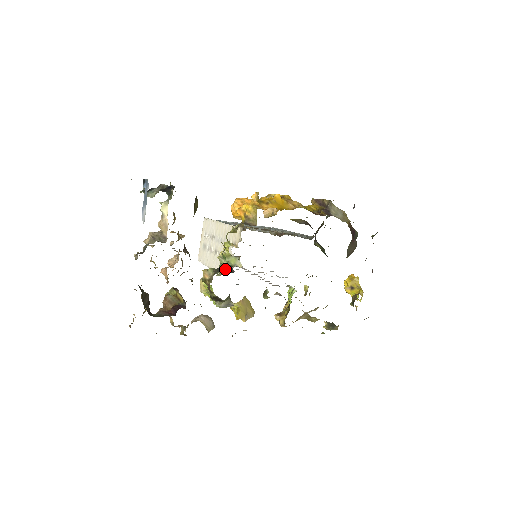
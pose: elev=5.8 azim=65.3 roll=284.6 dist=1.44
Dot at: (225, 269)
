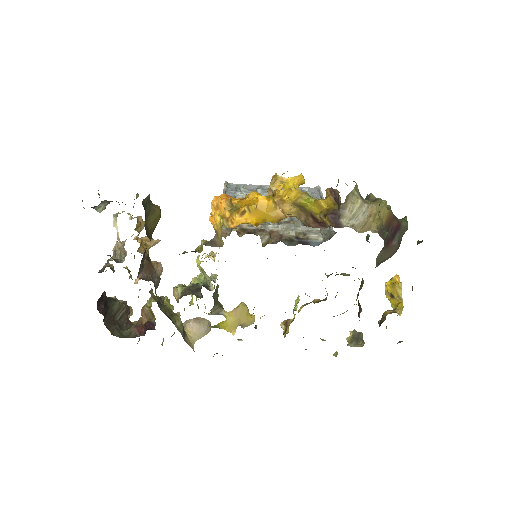
Dot at: (199, 287)
